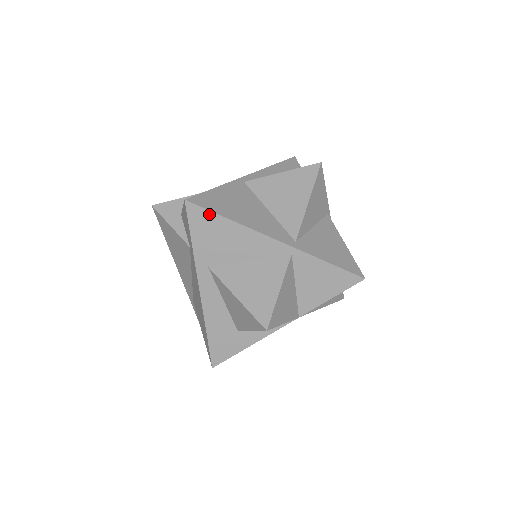
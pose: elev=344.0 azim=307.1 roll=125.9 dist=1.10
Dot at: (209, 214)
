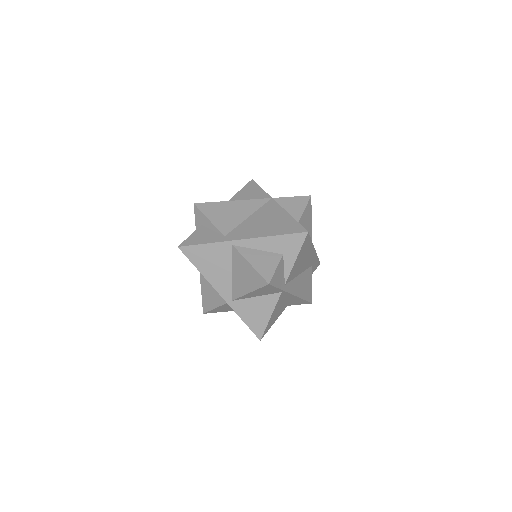
Dot at: (189, 260)
